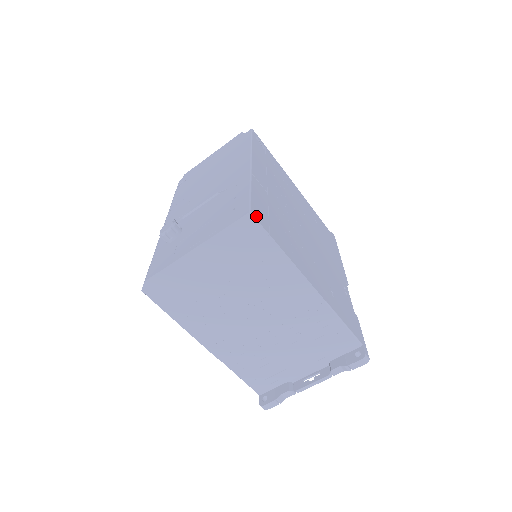
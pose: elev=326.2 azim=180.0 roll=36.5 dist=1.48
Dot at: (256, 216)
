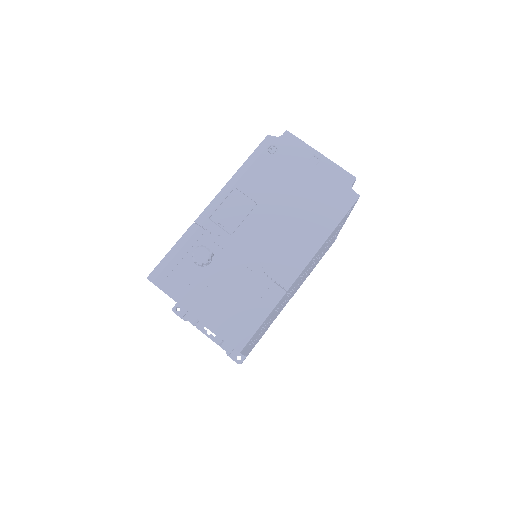
Dot at: (243, 349)
